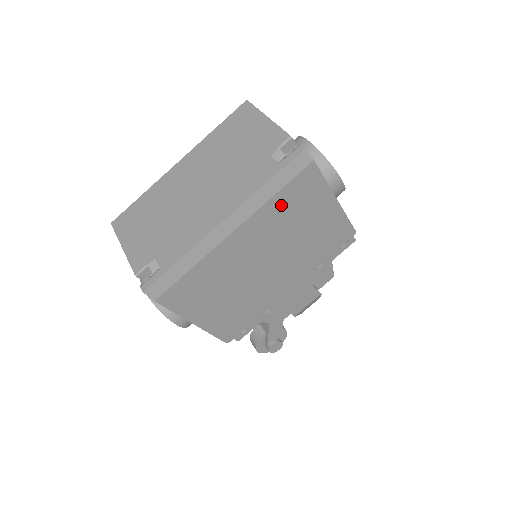
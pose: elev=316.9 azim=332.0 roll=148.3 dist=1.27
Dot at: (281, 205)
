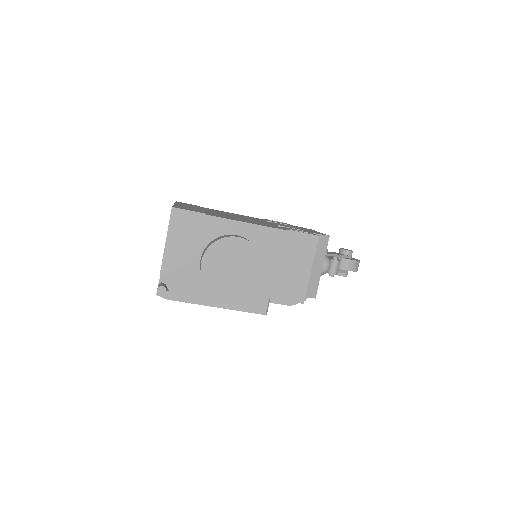
Dot at: occluded
